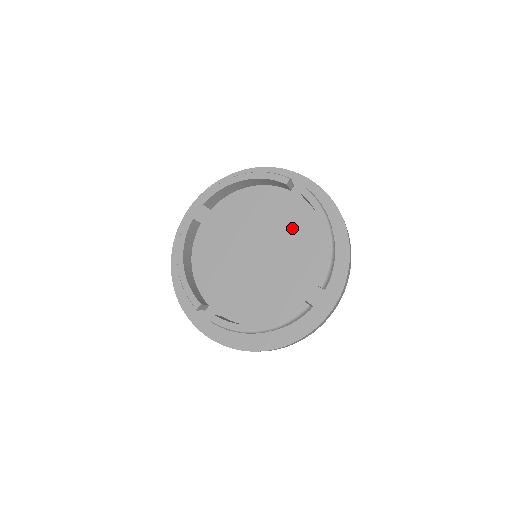
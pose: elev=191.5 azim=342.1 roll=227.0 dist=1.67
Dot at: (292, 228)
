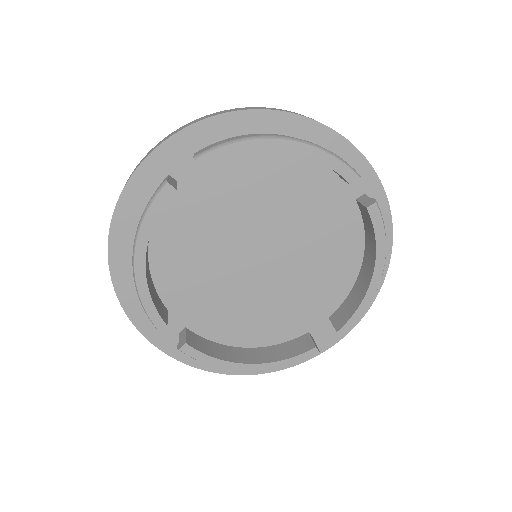
Dot at: (323, 235)
